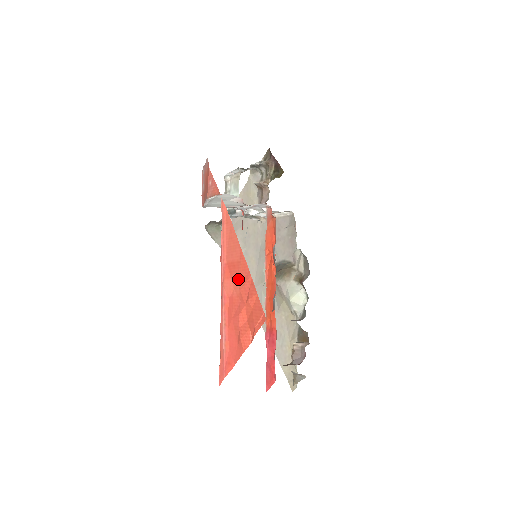
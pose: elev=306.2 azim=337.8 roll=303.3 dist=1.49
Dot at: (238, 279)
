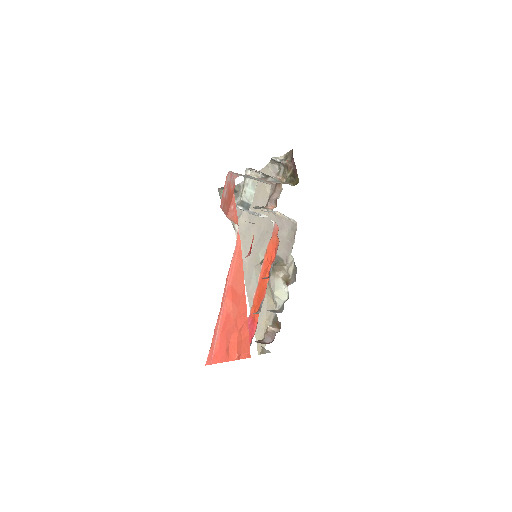
Dot at: (237, 308)
